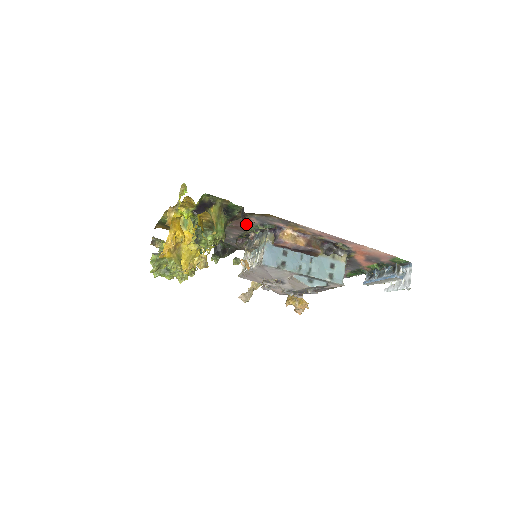
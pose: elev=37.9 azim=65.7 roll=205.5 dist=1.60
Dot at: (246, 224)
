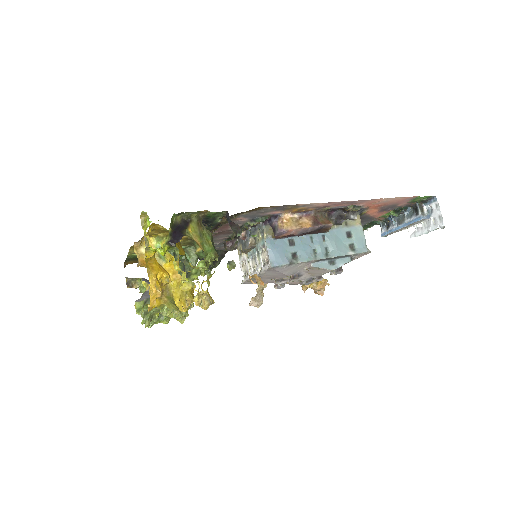
Dot at: (238, 230)
